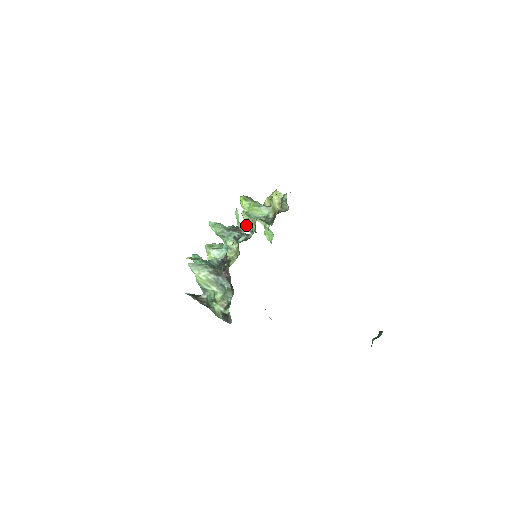
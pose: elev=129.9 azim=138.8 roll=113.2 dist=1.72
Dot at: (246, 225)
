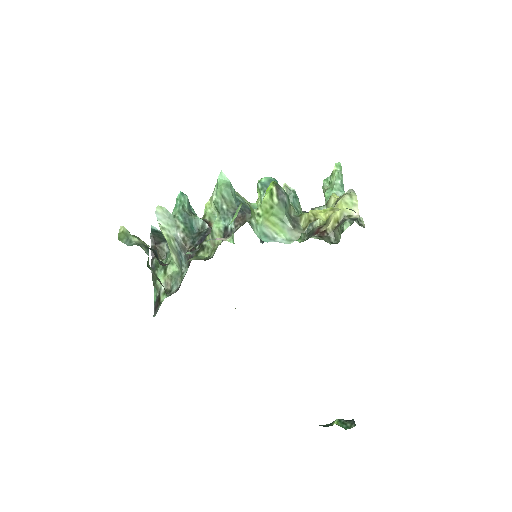
Dot at: occluded
